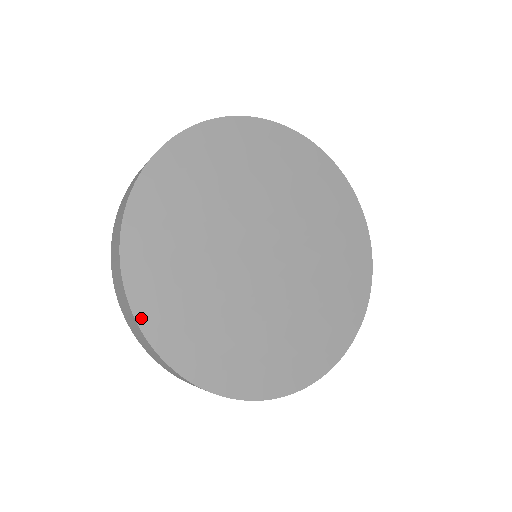
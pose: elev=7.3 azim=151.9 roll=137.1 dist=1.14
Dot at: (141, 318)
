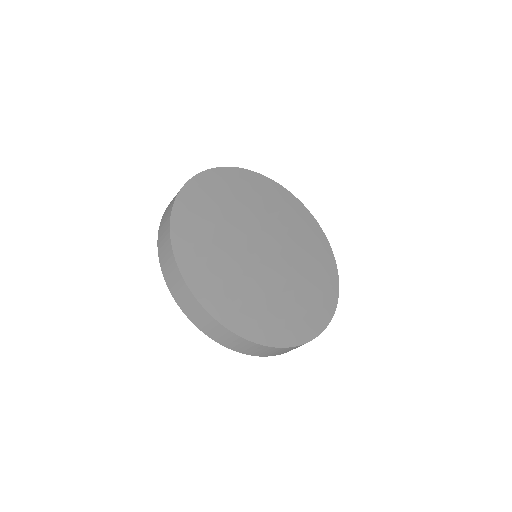
Dot at: (203, 302)
